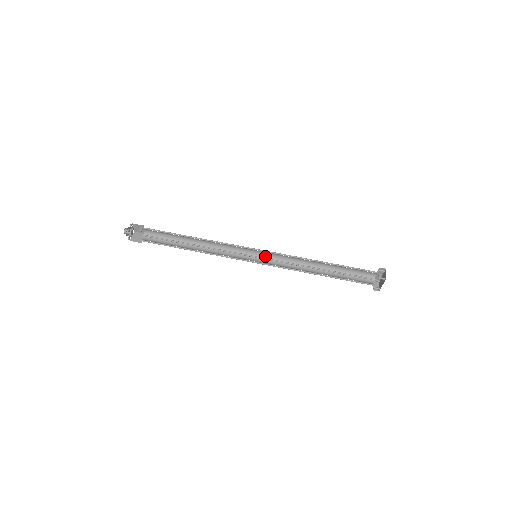
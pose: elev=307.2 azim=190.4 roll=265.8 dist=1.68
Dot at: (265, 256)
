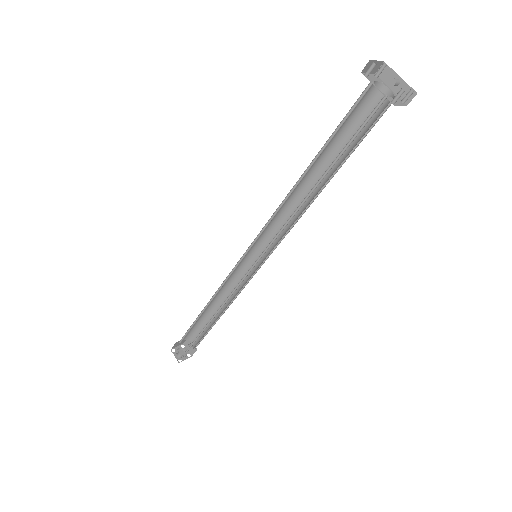
Dot at: (271, 250)
